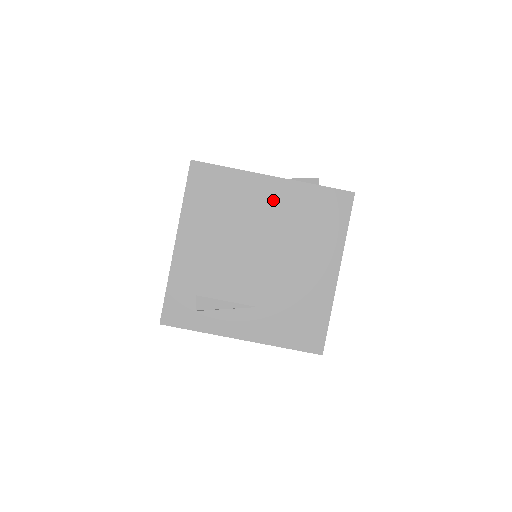
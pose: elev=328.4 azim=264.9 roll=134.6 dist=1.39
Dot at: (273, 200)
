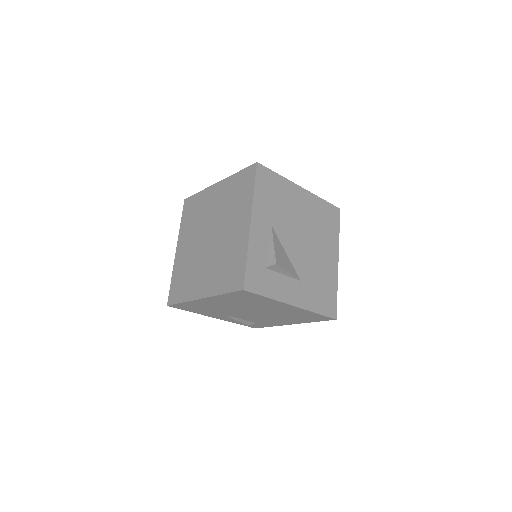
Dot at: occluded
